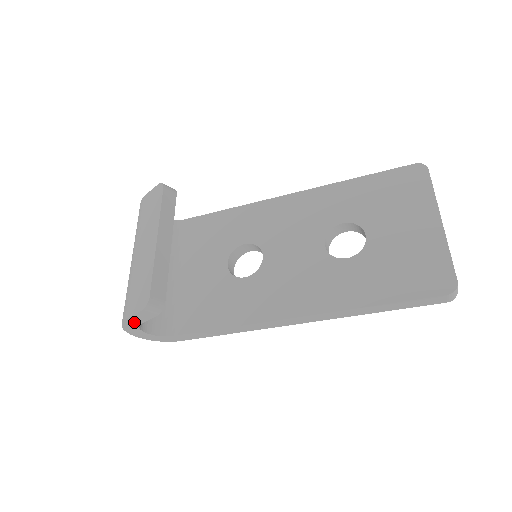
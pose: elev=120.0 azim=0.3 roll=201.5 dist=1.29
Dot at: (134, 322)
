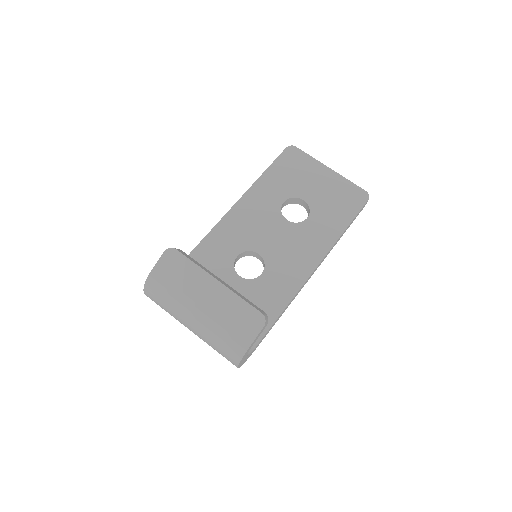
Dot at: (250, 347)
